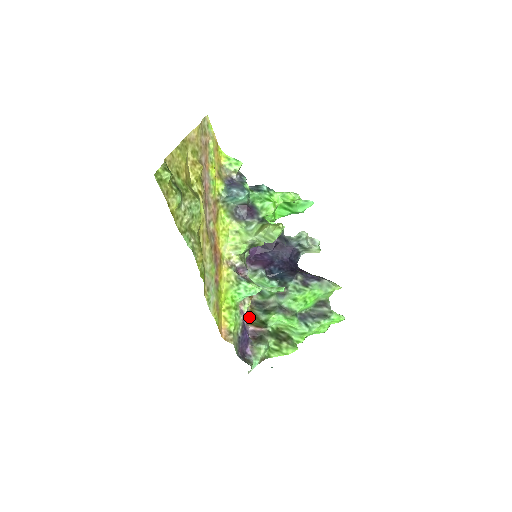
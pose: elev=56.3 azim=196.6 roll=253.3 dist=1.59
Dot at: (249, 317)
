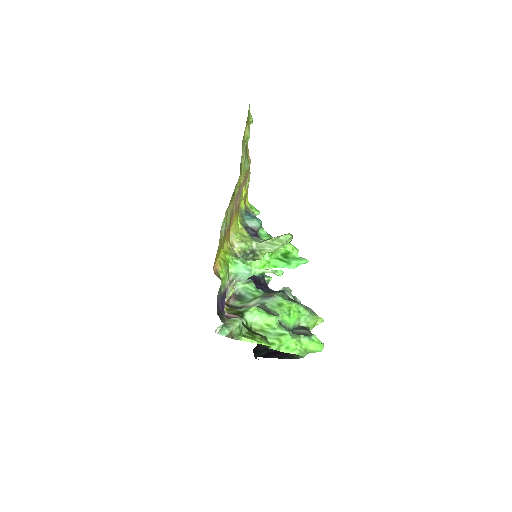
Dot at: occluded
